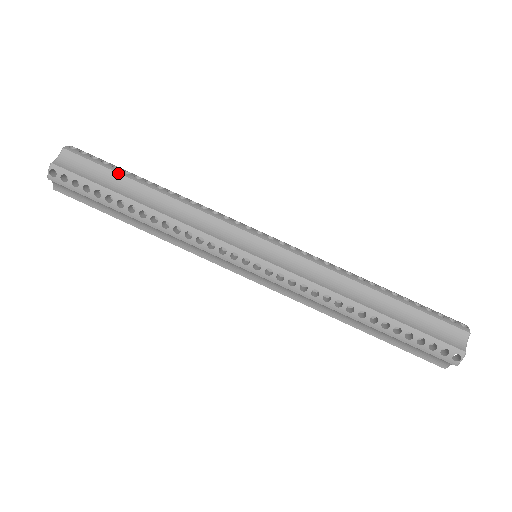
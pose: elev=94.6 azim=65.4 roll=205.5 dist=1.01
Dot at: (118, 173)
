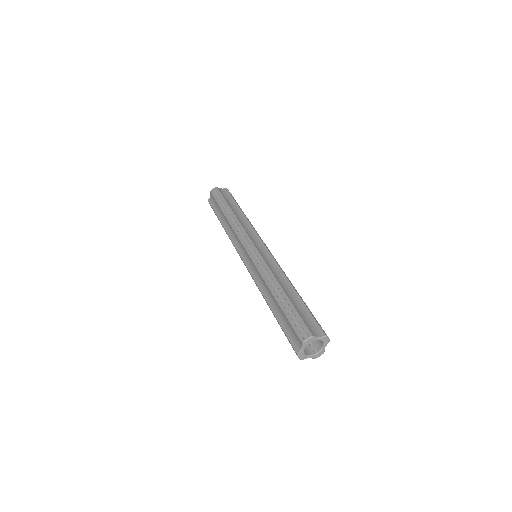
Dot at: (235, 202)
